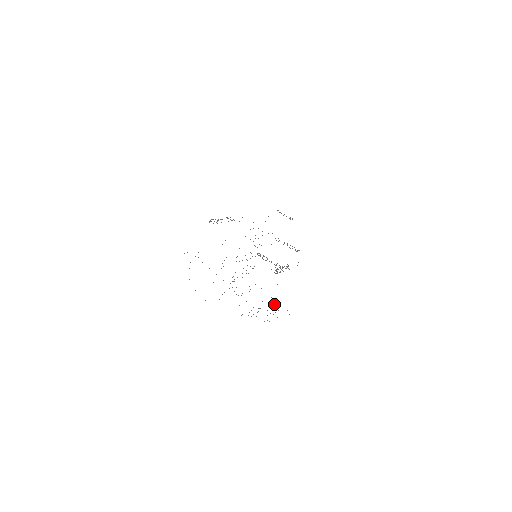
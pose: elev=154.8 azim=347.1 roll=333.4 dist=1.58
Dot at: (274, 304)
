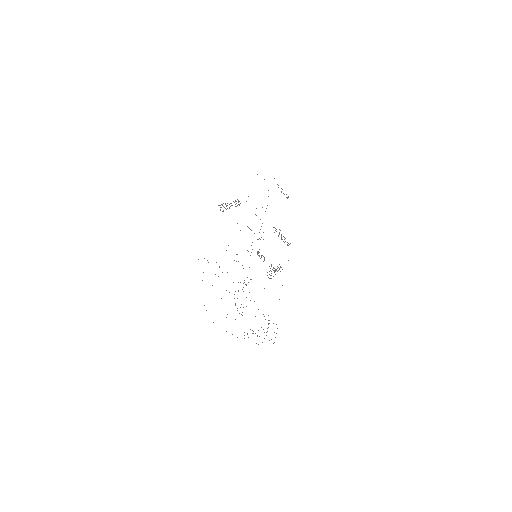
Dot at: occluded
